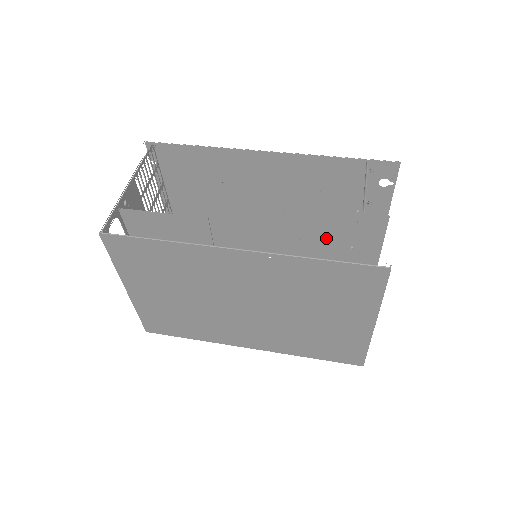
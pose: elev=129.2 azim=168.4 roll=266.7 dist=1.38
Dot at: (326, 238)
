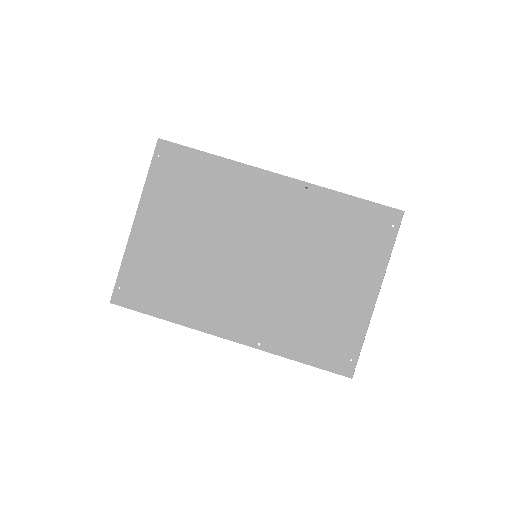
Dot at: occluded
